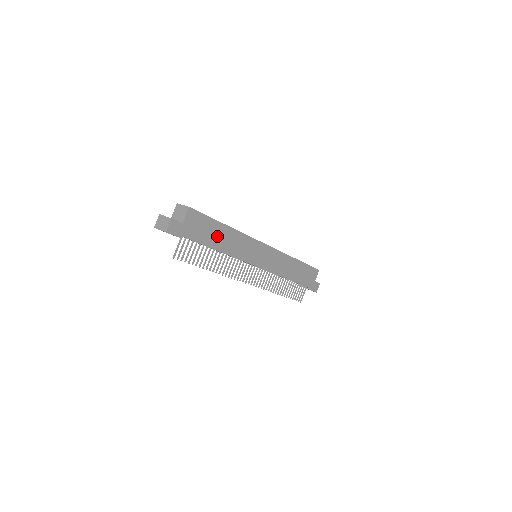
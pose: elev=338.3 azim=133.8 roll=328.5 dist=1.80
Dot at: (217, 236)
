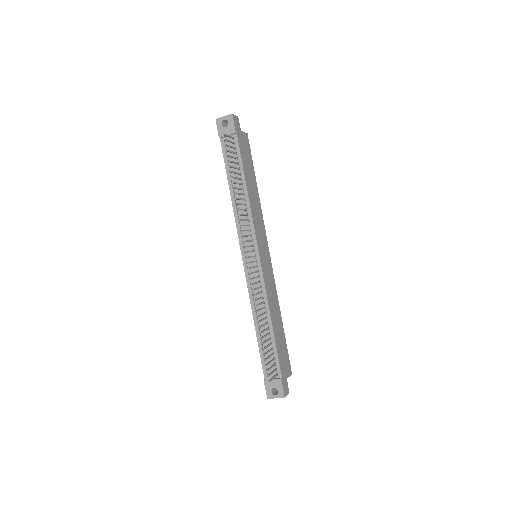
Dot at: (250, 178)
